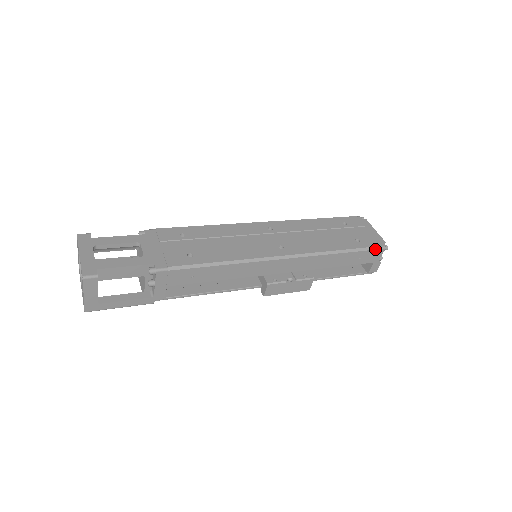
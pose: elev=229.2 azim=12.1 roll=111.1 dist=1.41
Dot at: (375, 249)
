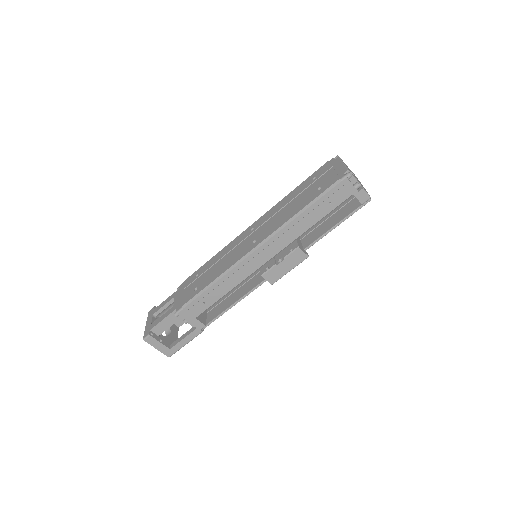
Dot at: (335, 186)
